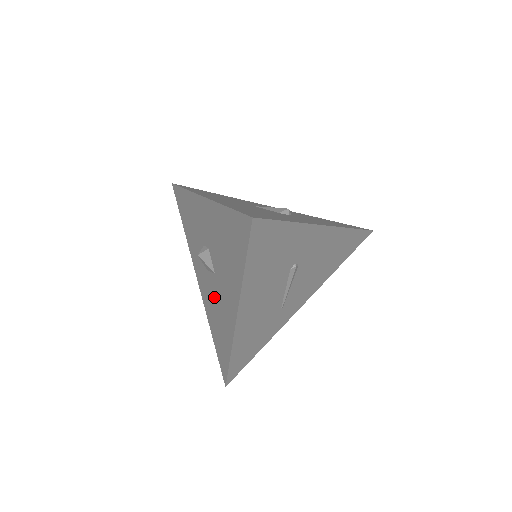
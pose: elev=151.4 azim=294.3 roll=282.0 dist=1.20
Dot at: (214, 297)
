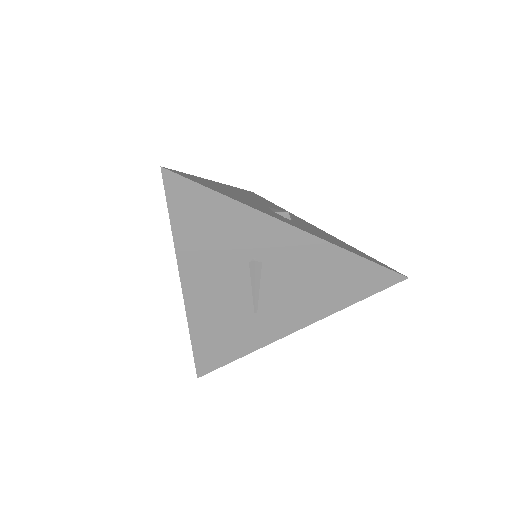
Dot at: occluded
